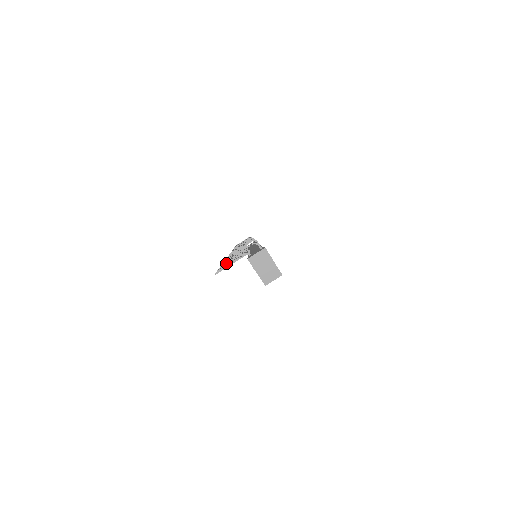
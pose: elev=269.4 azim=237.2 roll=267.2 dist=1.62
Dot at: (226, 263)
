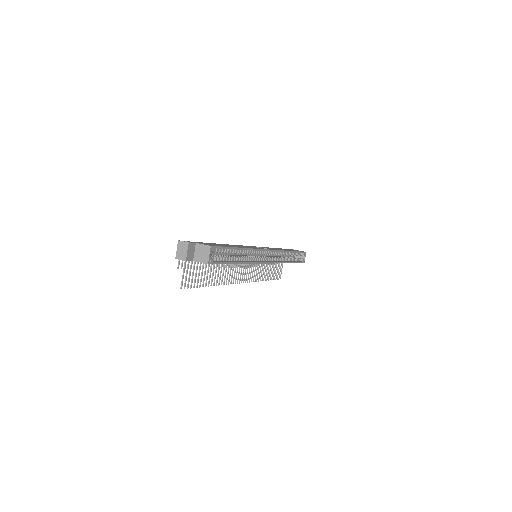
Dot at: occluded
